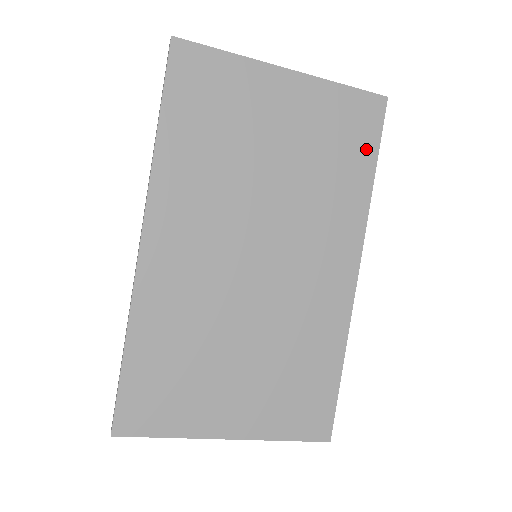
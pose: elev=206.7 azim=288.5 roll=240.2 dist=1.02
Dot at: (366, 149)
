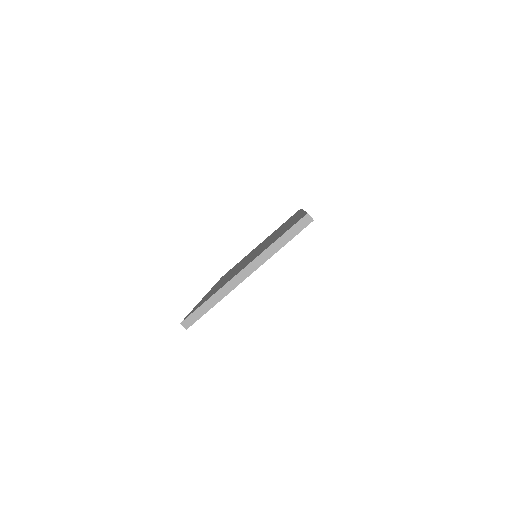
Dot at: occluded
